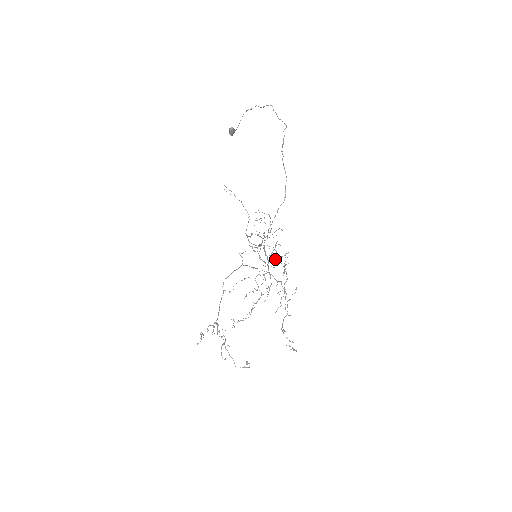
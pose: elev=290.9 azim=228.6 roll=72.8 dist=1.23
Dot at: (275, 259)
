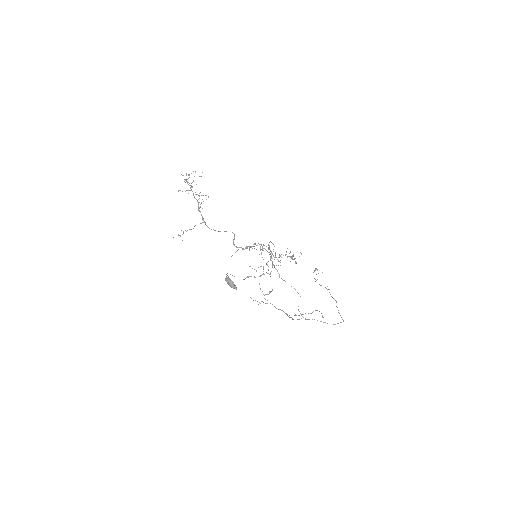
Dot at: occluded
